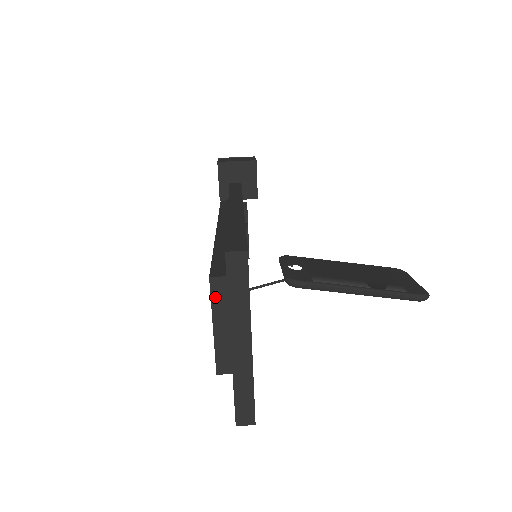
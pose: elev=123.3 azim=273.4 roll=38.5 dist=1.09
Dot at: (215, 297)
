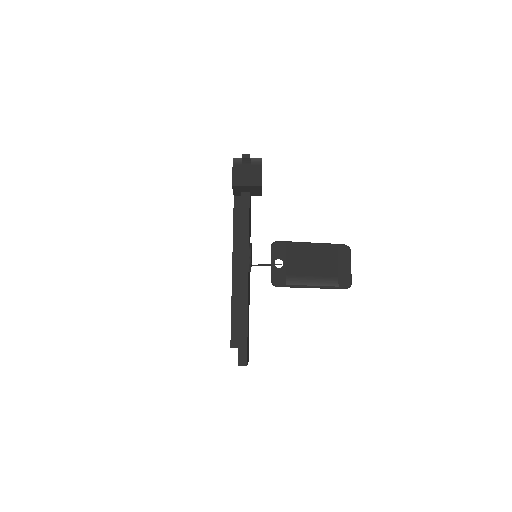
Dot at: occluded
